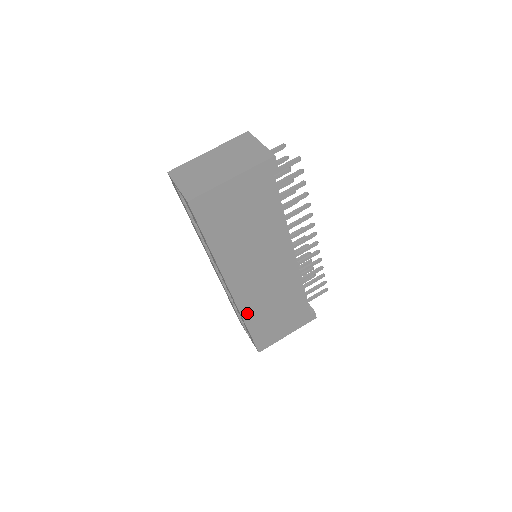
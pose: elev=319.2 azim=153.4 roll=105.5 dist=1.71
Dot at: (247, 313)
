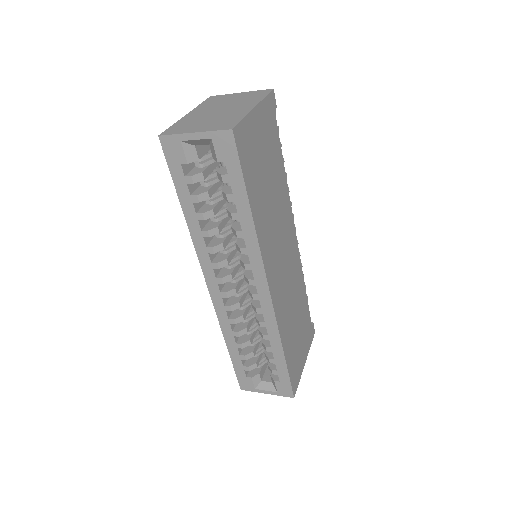
Dot at: (281, 328)
